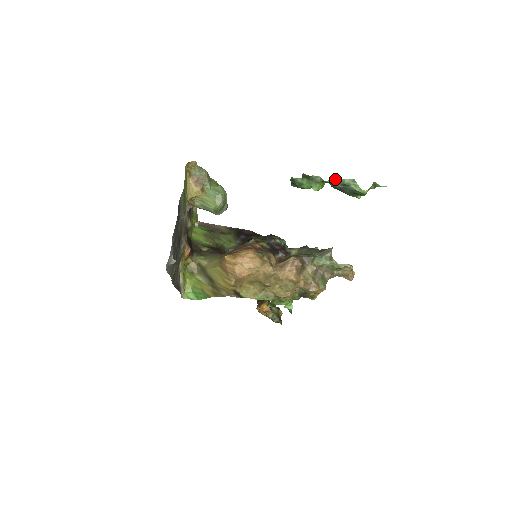
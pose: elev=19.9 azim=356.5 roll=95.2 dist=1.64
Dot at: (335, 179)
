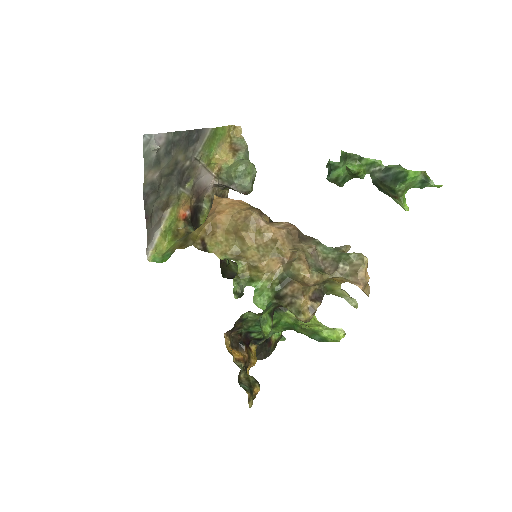
Dot at: (376, 161)
